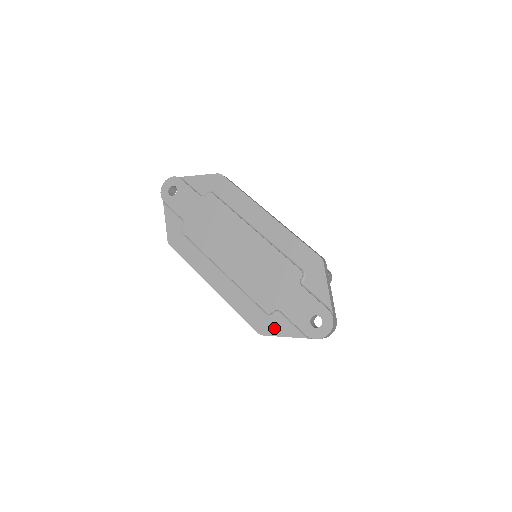
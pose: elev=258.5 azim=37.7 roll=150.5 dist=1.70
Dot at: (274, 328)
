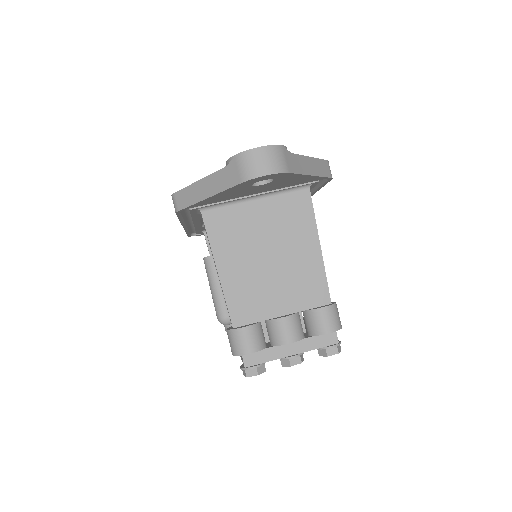
Dot at: occluded
